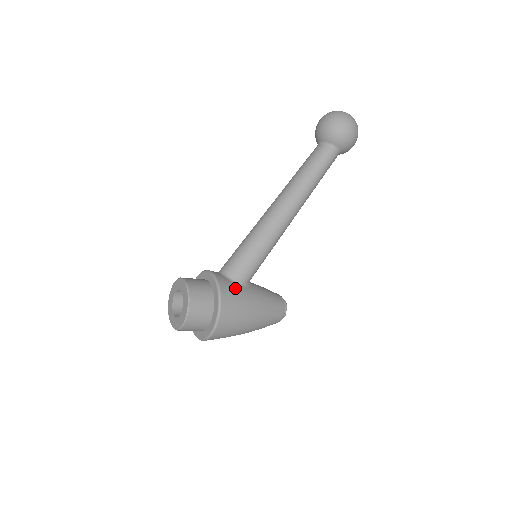
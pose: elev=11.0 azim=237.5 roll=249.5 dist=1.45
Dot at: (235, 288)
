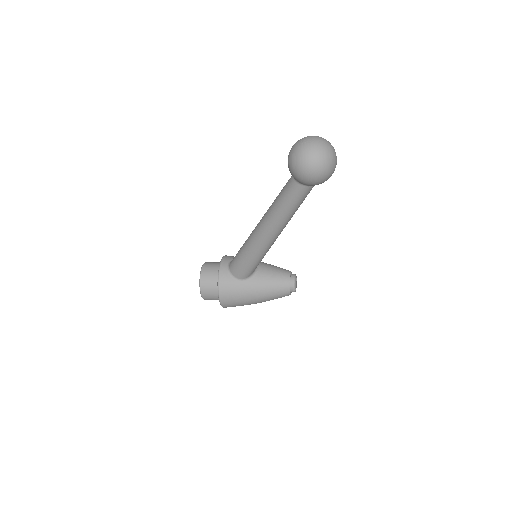
Dot at: (233, 284)
